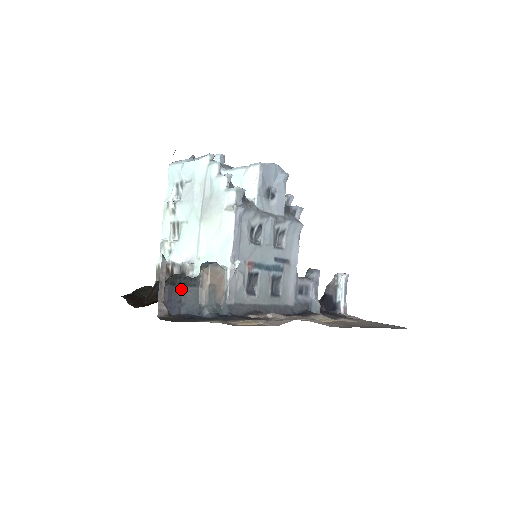
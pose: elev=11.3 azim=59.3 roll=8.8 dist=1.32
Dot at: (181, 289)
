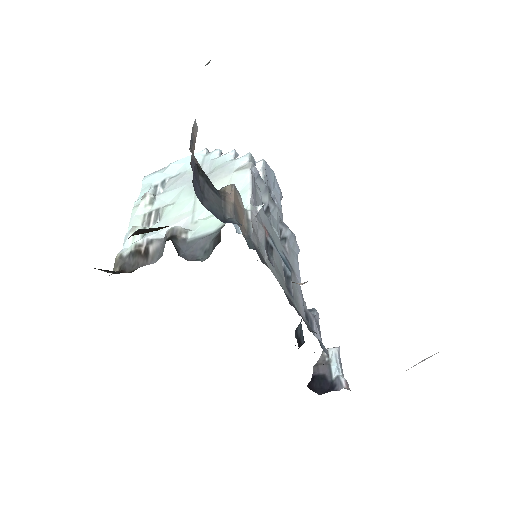
Dot at: (204, 183)
